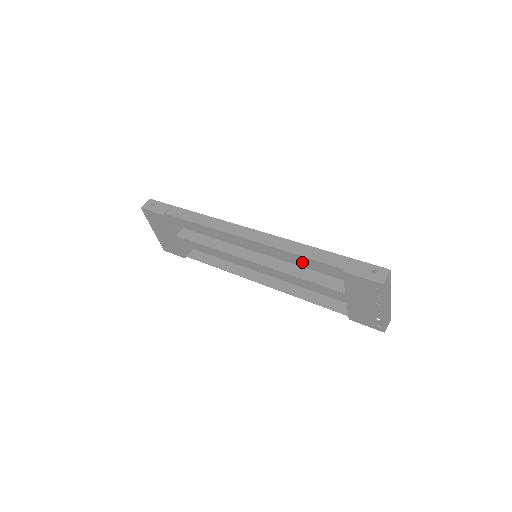
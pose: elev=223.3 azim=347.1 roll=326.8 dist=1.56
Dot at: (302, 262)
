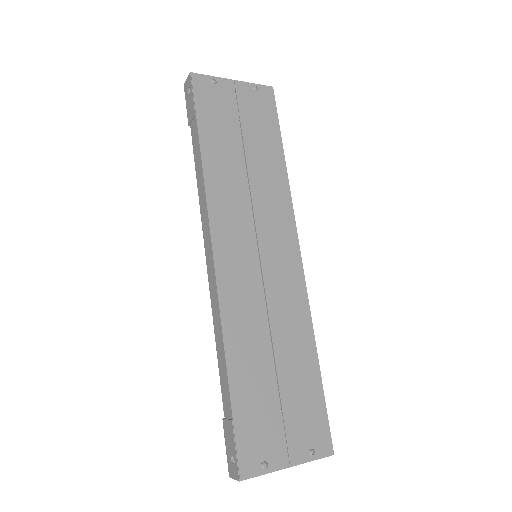
Dot at: (259, 331)
